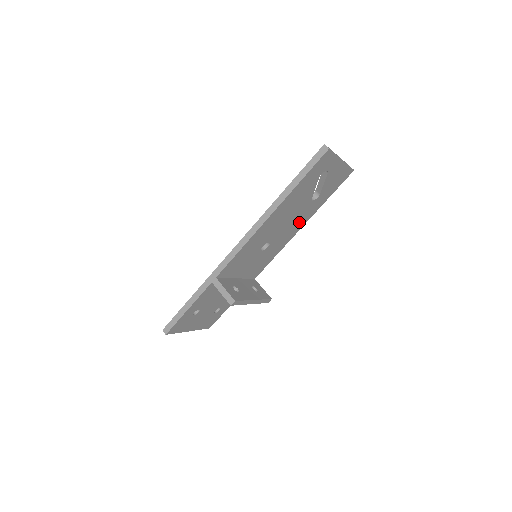
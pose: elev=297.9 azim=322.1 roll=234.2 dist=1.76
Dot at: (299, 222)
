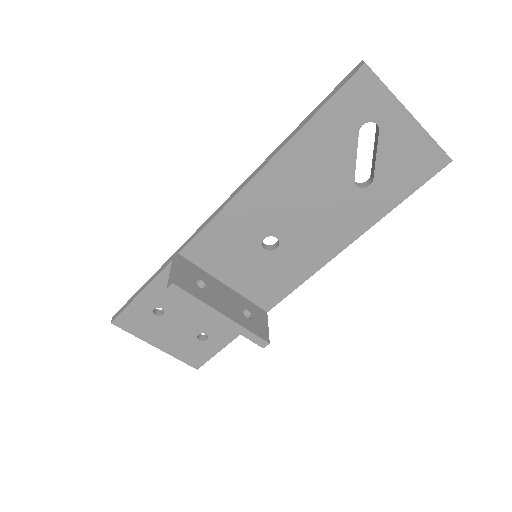
Dot at: (339, 227)
